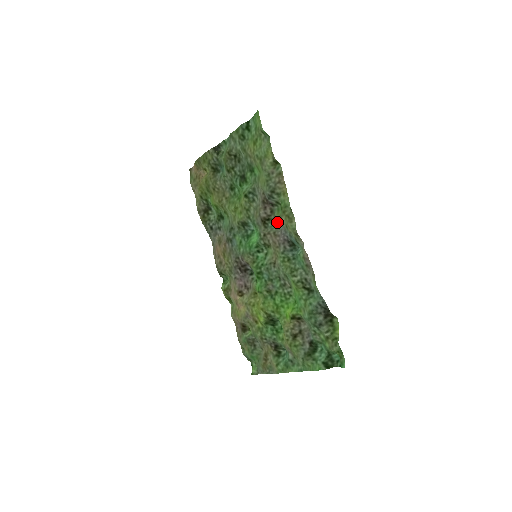
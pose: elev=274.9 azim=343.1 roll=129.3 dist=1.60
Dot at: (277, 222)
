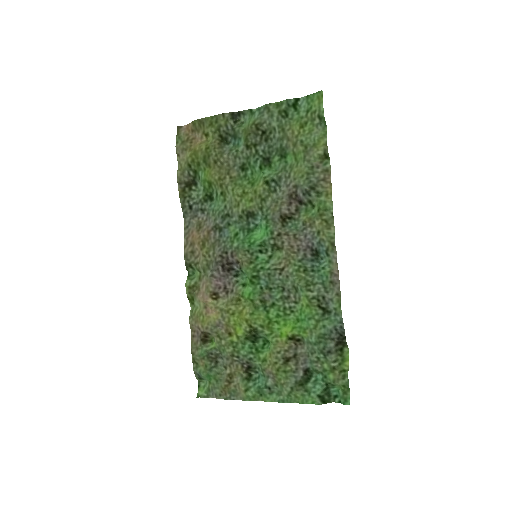
Dot at: (302, 224)
